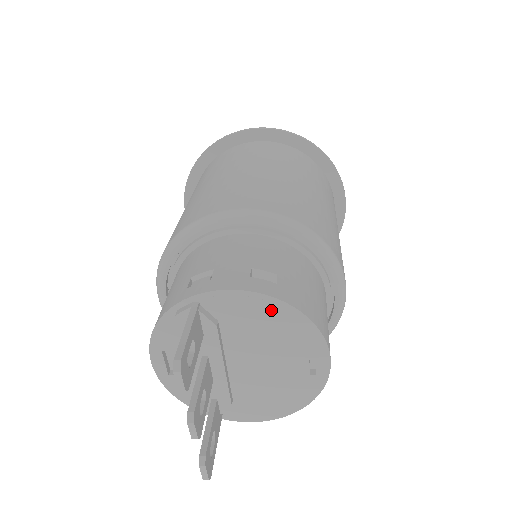
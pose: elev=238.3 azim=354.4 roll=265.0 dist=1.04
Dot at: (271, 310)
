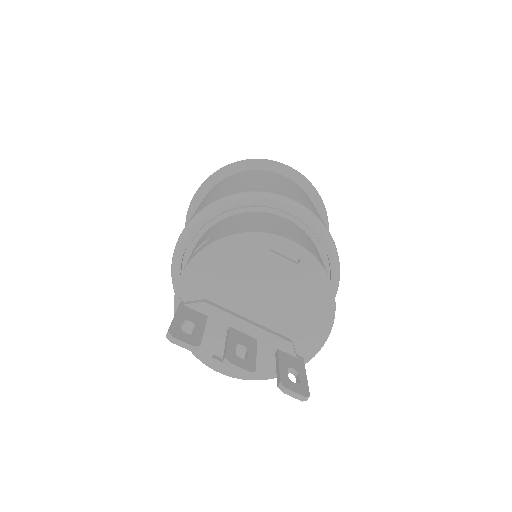
Dot at: (216, 256)
